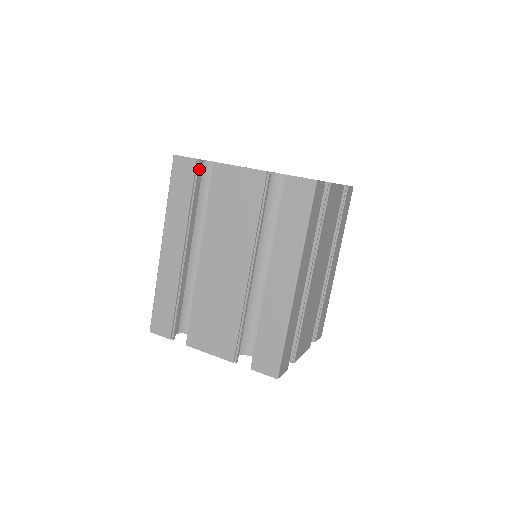
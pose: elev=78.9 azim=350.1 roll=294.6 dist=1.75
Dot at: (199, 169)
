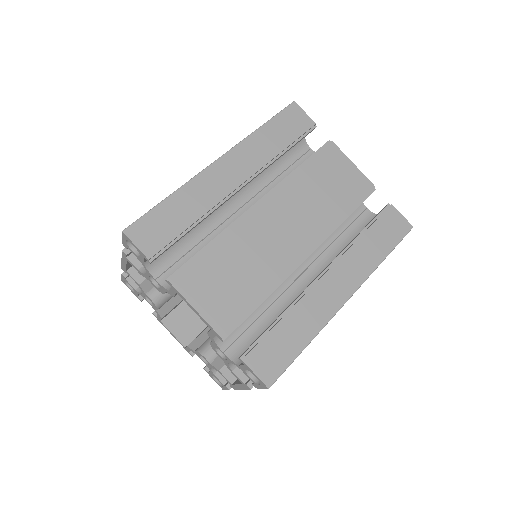
Dot at: (308, 133)
